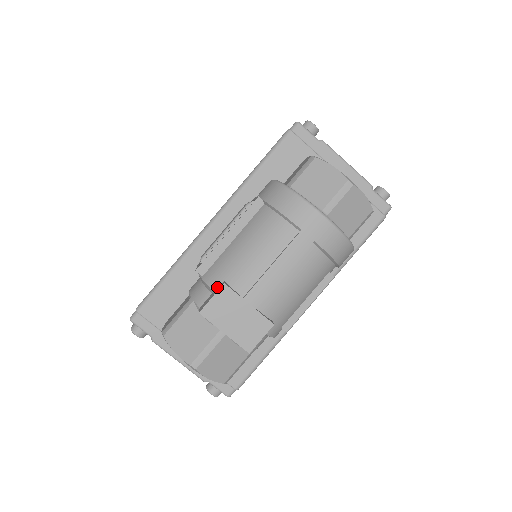
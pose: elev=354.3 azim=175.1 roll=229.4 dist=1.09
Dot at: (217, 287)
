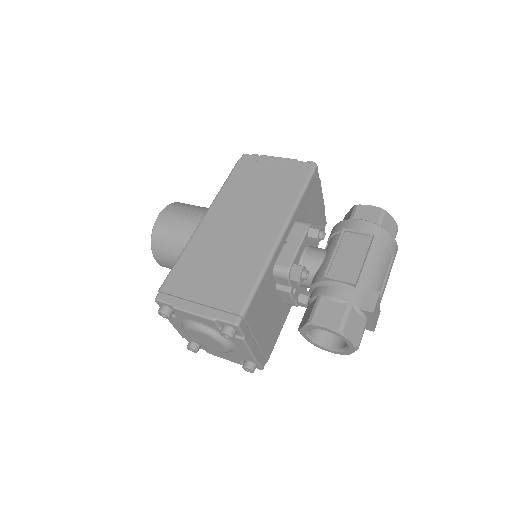
Dot at: (369, 294)
